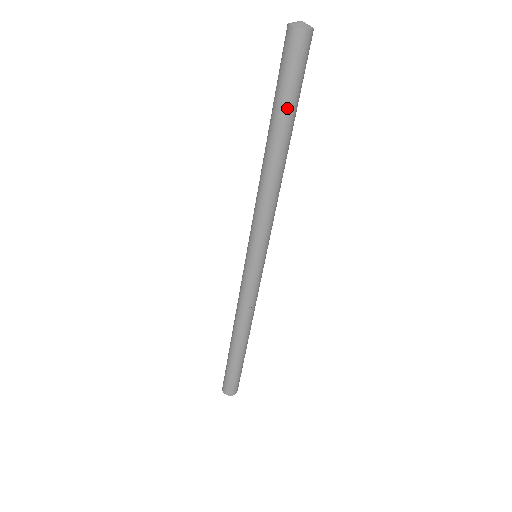
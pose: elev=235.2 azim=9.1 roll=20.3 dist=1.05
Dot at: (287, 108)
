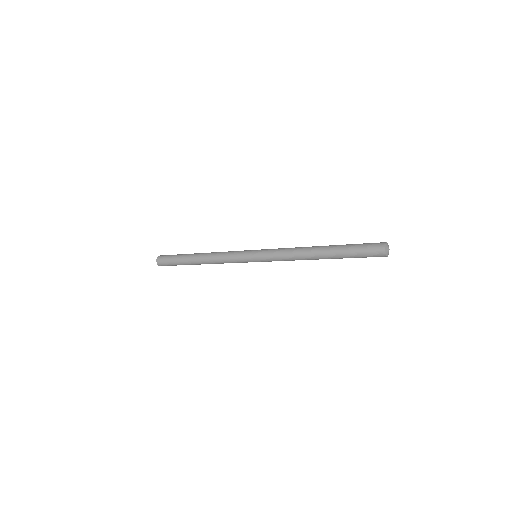
Dot at: (345, 257)
